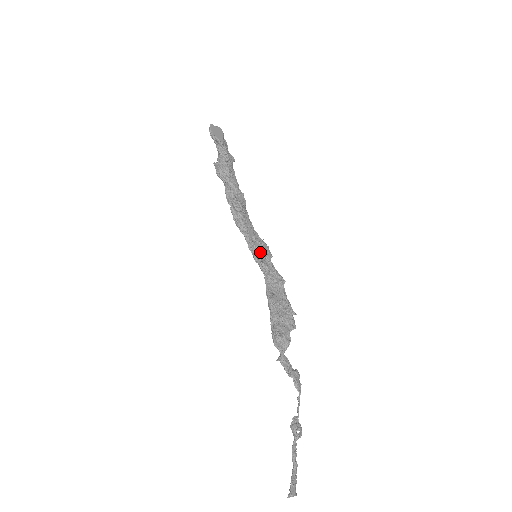
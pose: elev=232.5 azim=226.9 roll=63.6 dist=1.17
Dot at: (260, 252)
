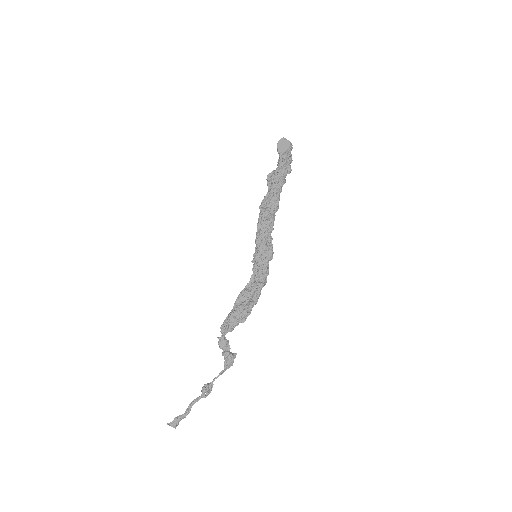
Dot at: (260, 254)
